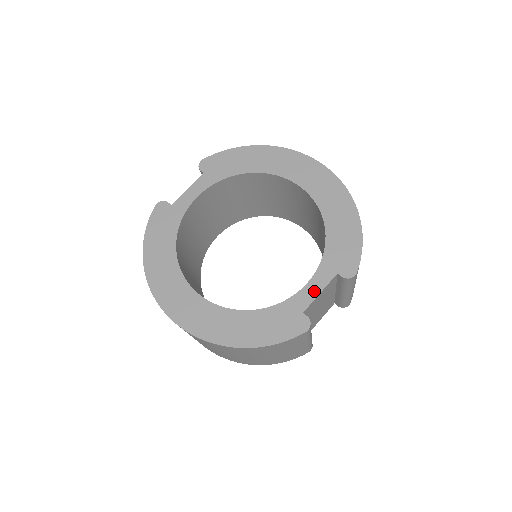
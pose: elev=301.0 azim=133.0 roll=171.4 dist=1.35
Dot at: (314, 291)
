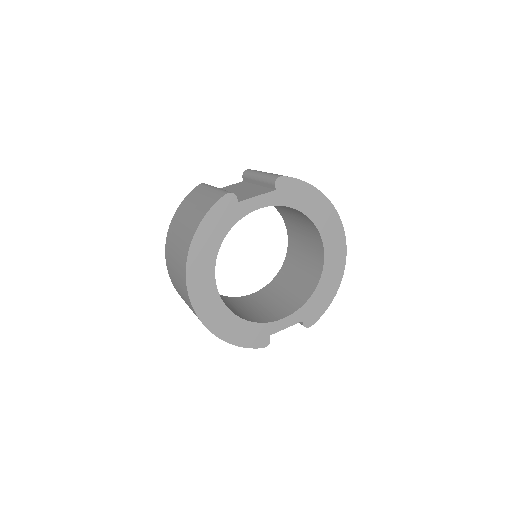
Dot at: (284, 325)
